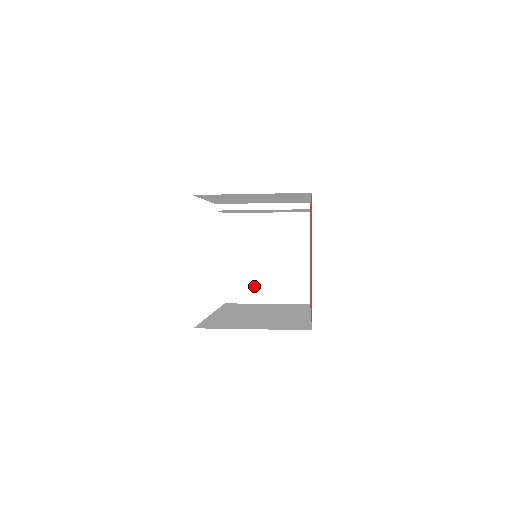
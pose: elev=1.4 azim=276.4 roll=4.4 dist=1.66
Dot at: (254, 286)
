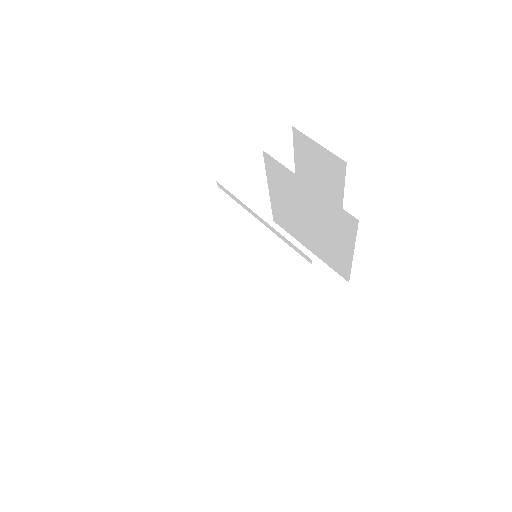
Dot at: (297, 230)
